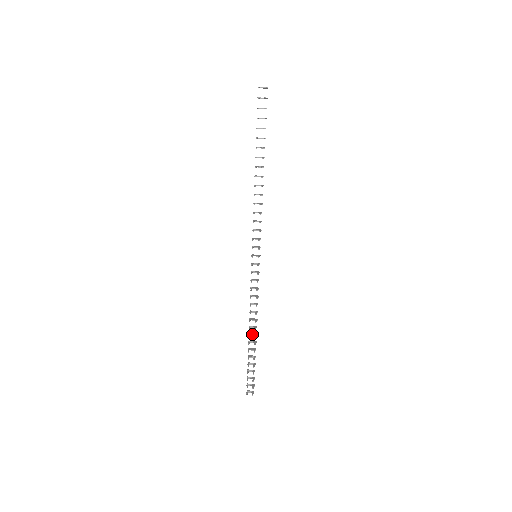
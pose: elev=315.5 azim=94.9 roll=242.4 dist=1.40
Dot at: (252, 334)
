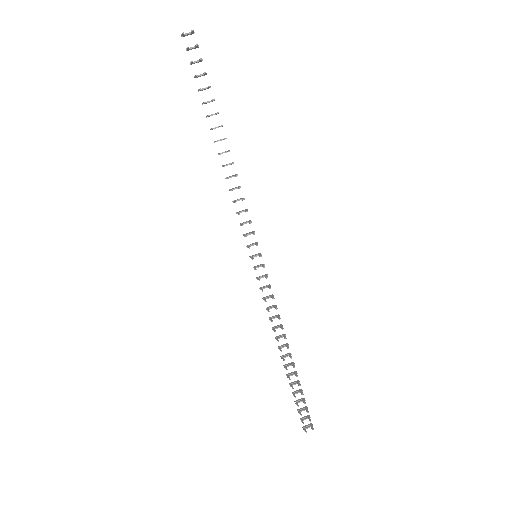
Dot at: (285, 355)
